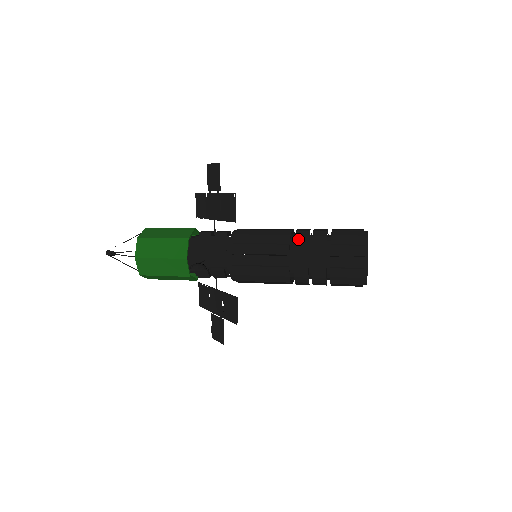
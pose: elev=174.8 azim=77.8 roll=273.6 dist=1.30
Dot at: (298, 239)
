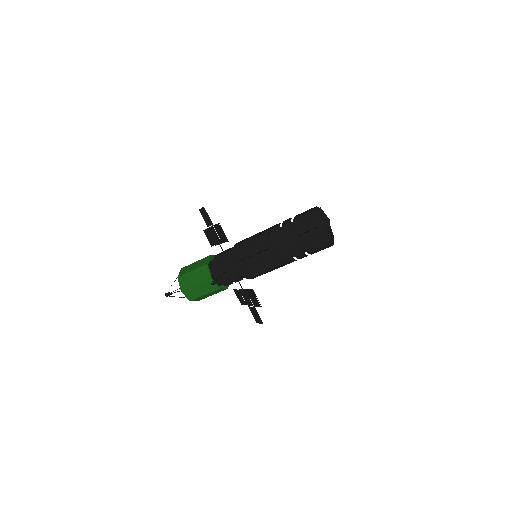
Dot at: (273, 234)
